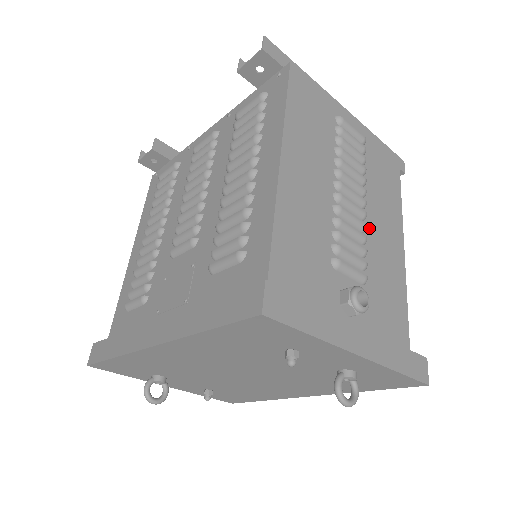
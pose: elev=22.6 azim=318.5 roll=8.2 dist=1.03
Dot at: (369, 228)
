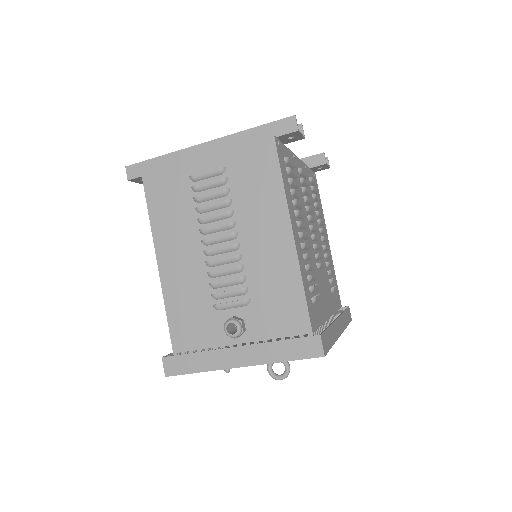
Dot at: (246, 251)
